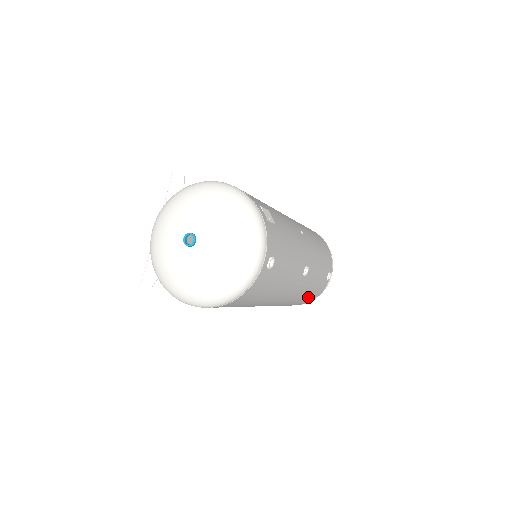
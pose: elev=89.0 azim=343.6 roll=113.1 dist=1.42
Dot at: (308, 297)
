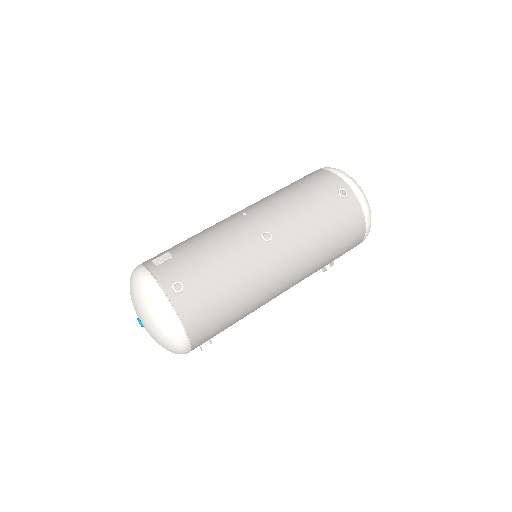
Dot at: (339, 229)
